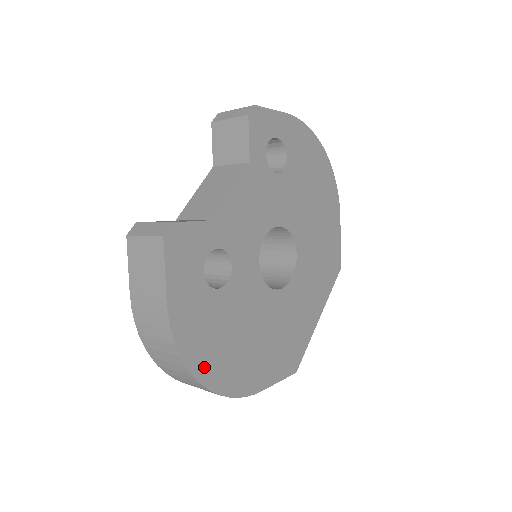
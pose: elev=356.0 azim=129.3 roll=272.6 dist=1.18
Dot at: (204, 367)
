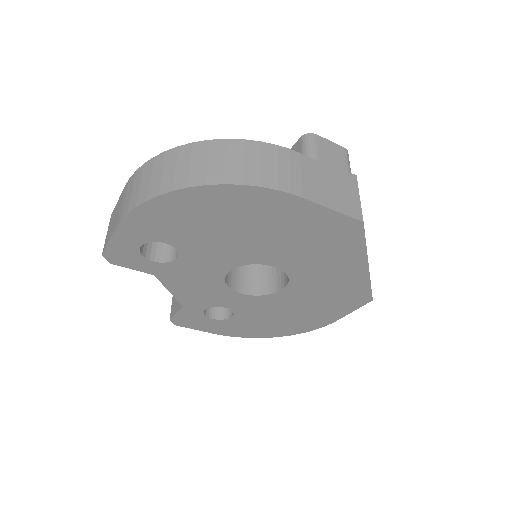
Dot at: (270, 334)
